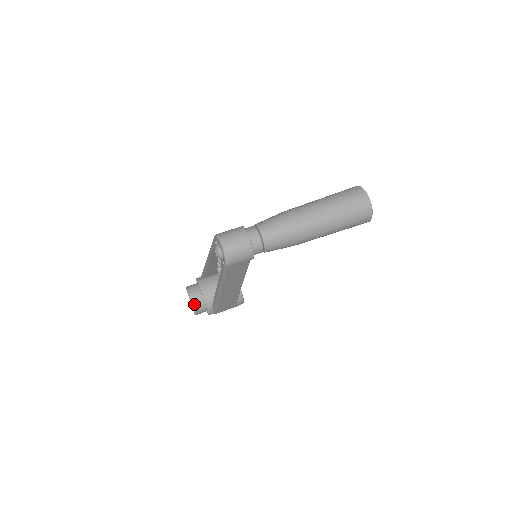
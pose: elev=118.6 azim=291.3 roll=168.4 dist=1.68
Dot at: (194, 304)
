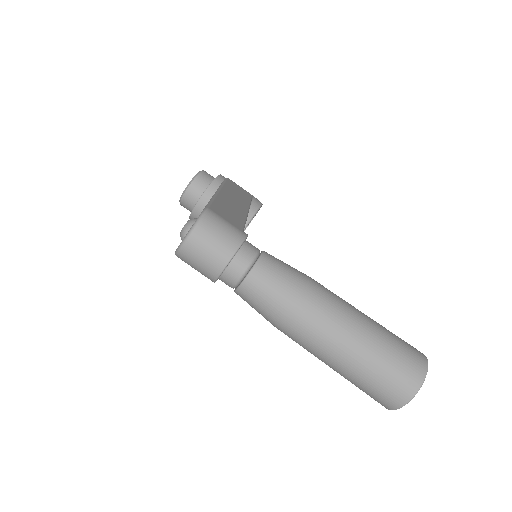
Dot at: (184, 197)
